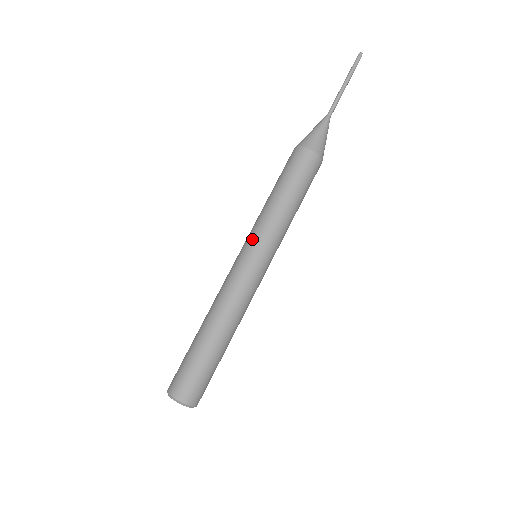
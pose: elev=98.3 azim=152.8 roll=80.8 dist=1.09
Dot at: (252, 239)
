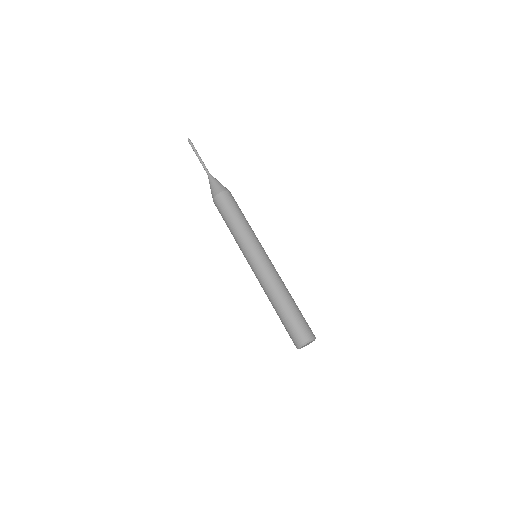
Dot at: (256, 245)
